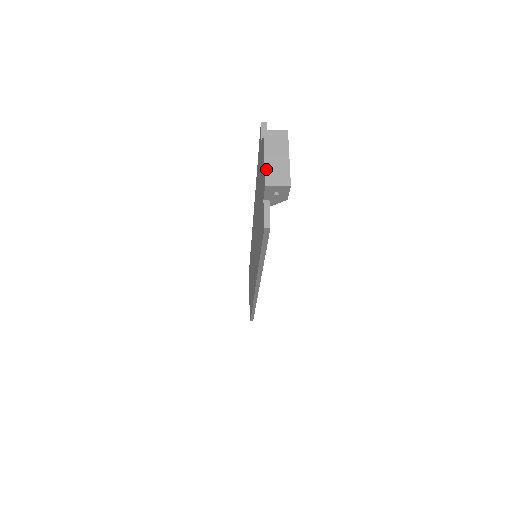
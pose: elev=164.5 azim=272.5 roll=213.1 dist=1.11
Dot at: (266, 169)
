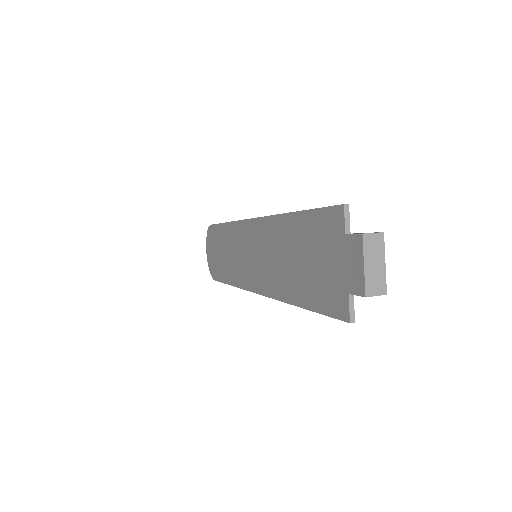
Dot at: (366, 278)
